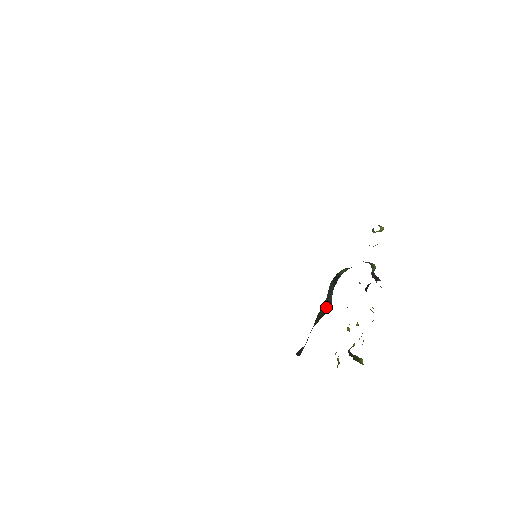
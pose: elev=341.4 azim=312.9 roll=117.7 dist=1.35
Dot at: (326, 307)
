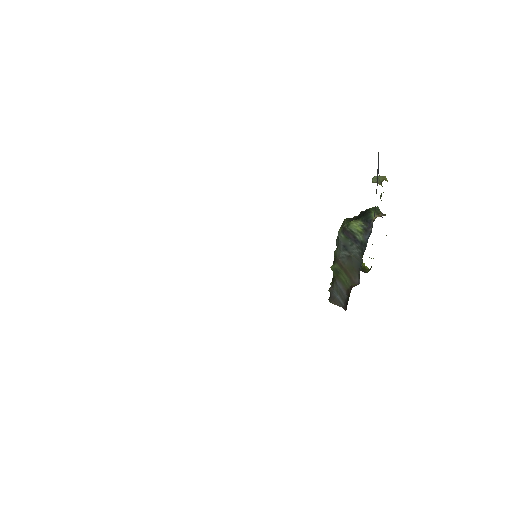
Dot at: (353, 263)
